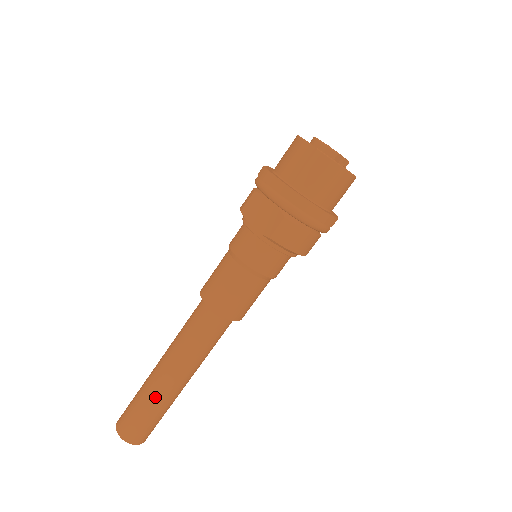
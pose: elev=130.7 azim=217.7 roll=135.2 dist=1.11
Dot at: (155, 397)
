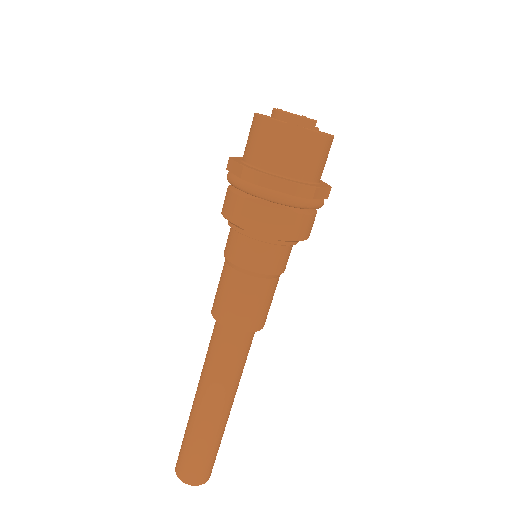
Dot at: (215, 434)
